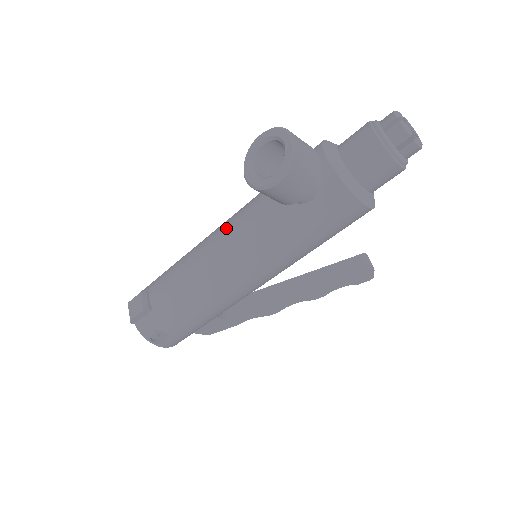
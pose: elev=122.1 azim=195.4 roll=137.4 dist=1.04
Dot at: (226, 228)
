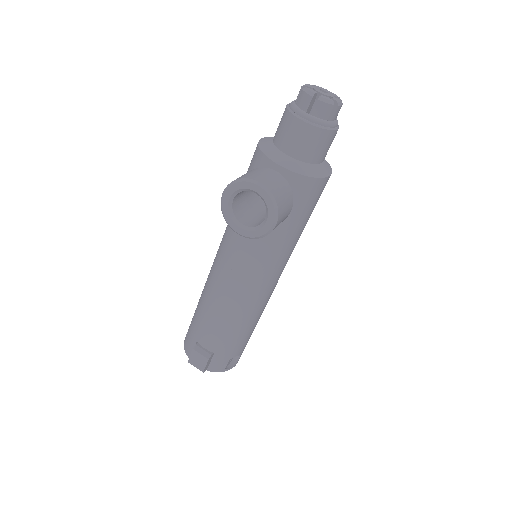
Dot at: (229, 263)
